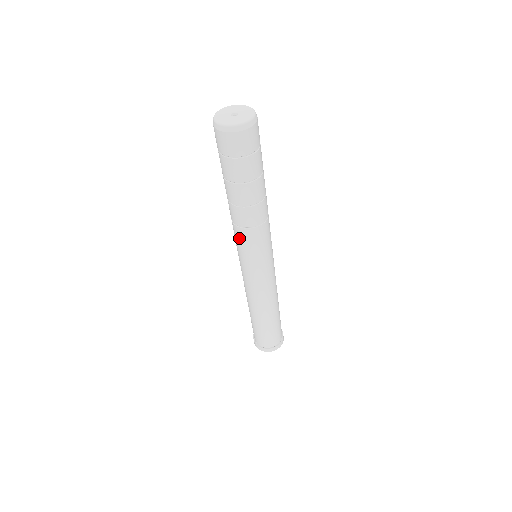
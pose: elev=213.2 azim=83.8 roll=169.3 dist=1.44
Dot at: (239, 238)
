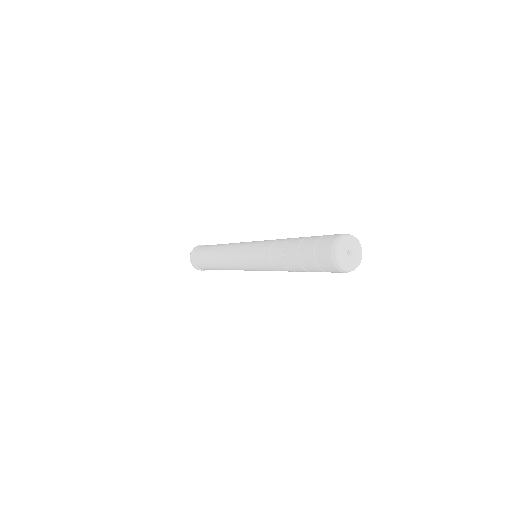
Dot at: (262, 260)
